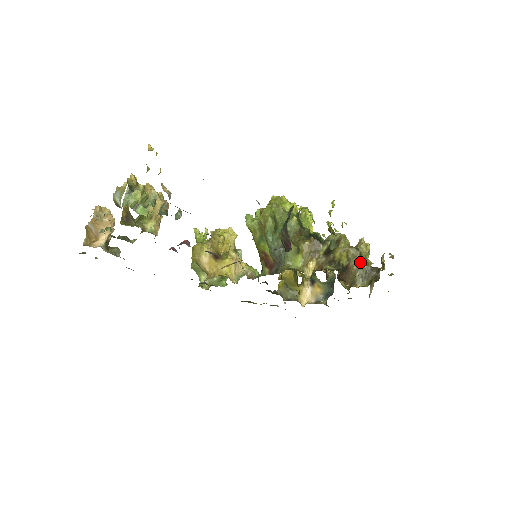
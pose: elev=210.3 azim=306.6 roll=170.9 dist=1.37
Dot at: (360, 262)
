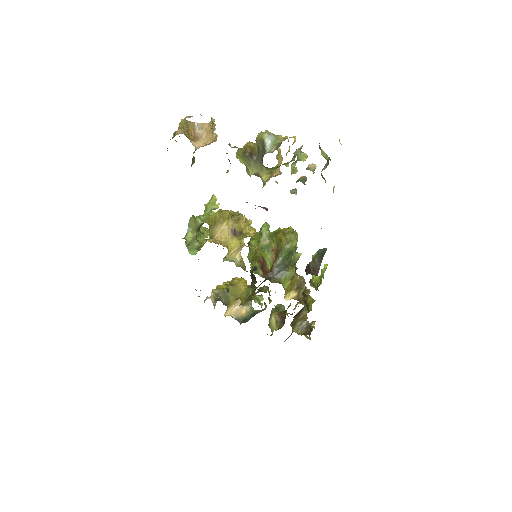
Dot at: (305, 316)
